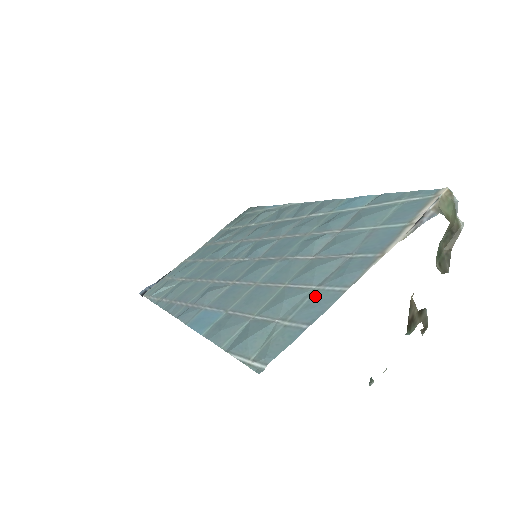
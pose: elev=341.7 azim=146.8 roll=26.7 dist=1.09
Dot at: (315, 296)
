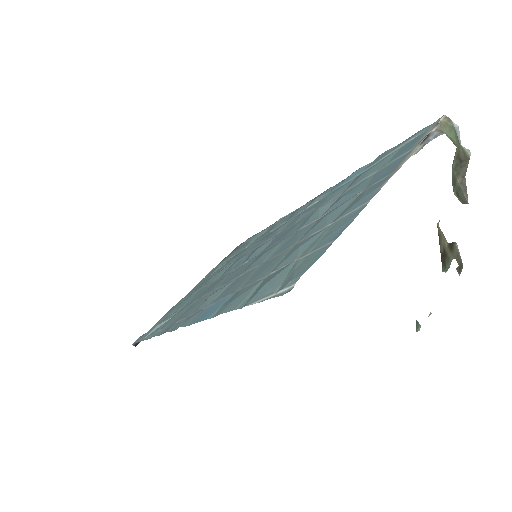
Dot at: (333, 226)
